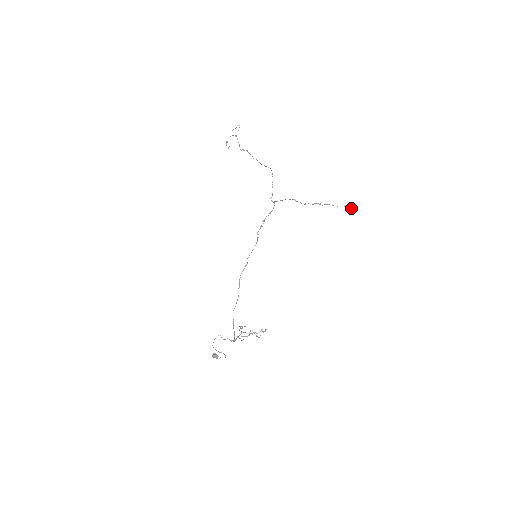
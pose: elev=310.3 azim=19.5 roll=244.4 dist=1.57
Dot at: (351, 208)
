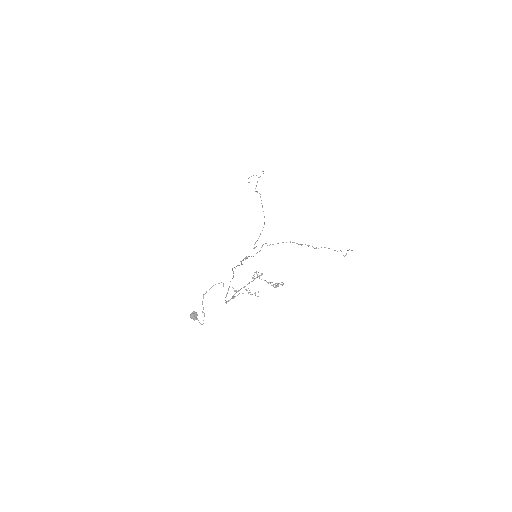
Dot at: (349, 249)
